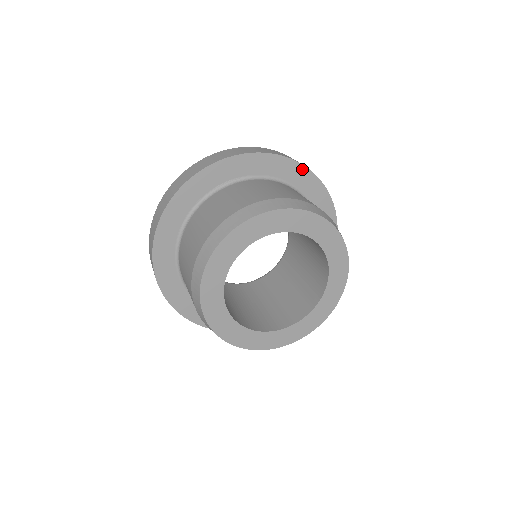
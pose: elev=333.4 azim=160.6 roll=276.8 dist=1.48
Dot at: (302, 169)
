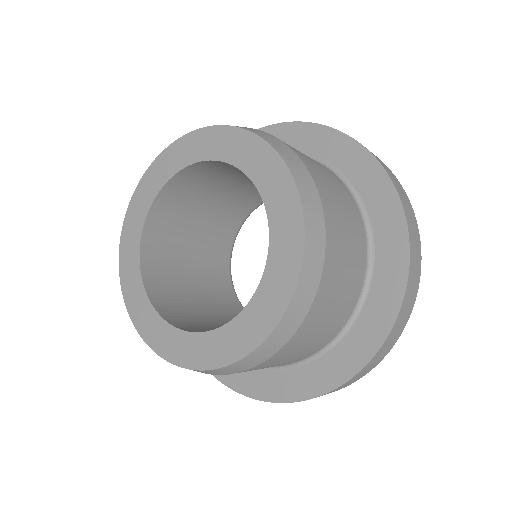
Dot at: (304, 127)
